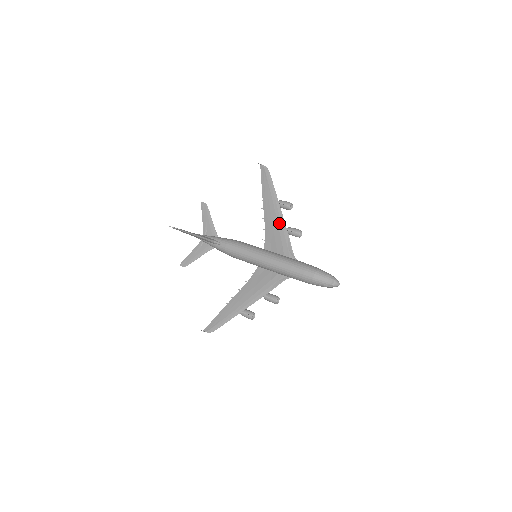
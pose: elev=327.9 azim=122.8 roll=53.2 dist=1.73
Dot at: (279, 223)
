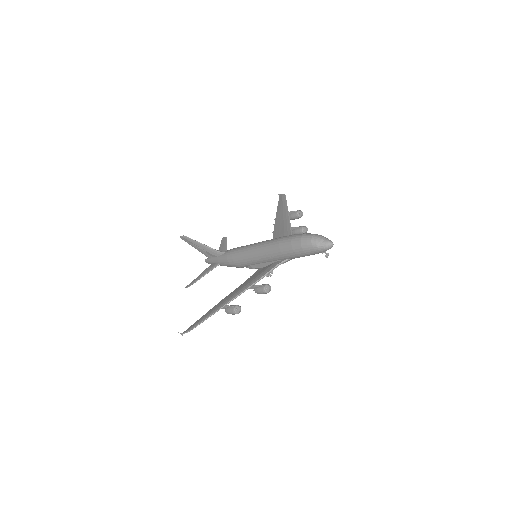
Dot at: (285, 225)
